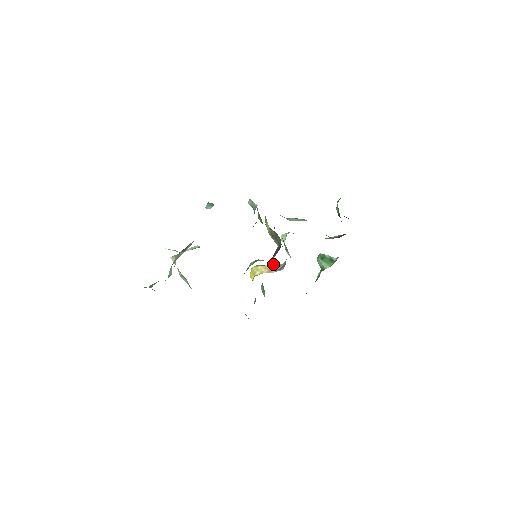
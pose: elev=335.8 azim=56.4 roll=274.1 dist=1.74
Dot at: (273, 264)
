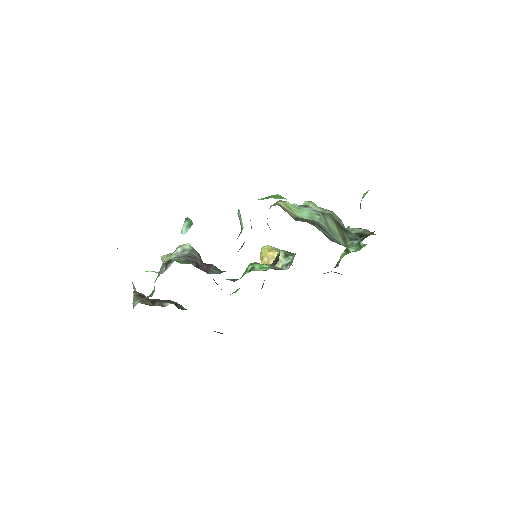
Dot at: (282, 253)
